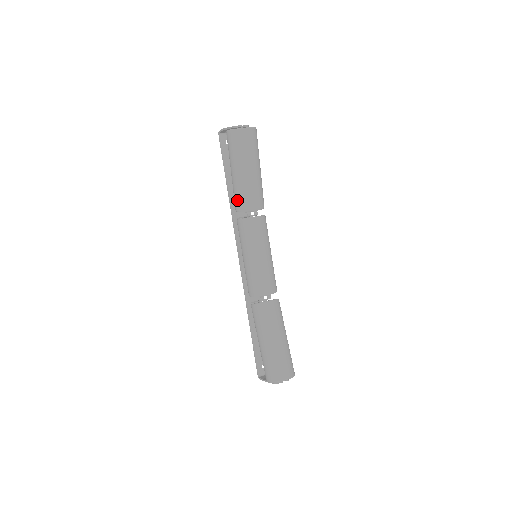
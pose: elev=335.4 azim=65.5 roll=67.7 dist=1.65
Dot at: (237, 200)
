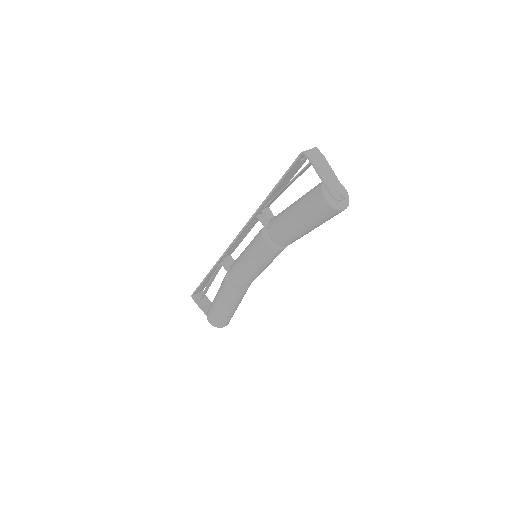
Dot at: (280, 236)
